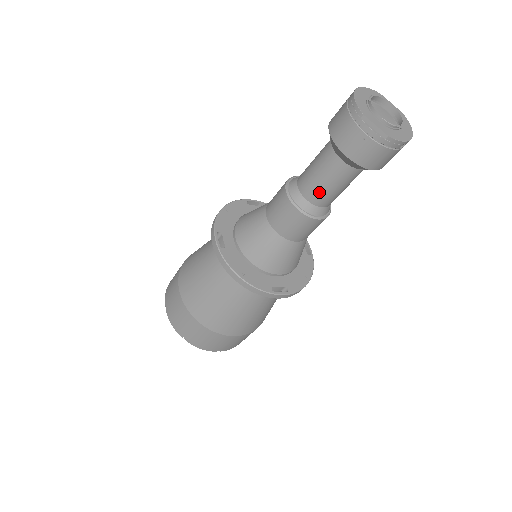
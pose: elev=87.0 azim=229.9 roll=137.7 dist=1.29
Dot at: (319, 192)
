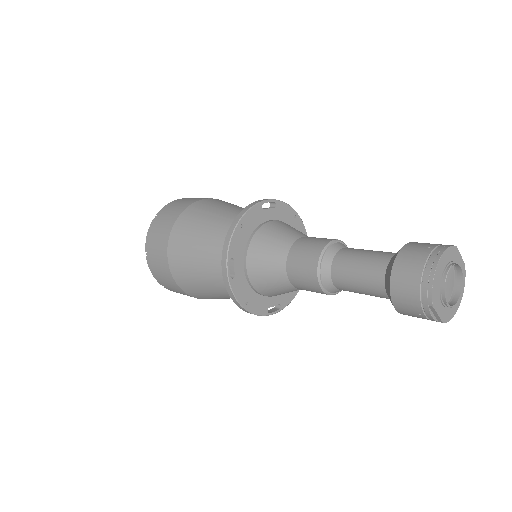
Dot at: (350, 291)
